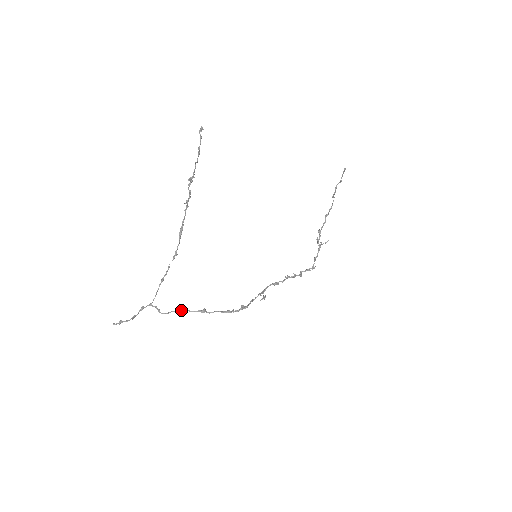
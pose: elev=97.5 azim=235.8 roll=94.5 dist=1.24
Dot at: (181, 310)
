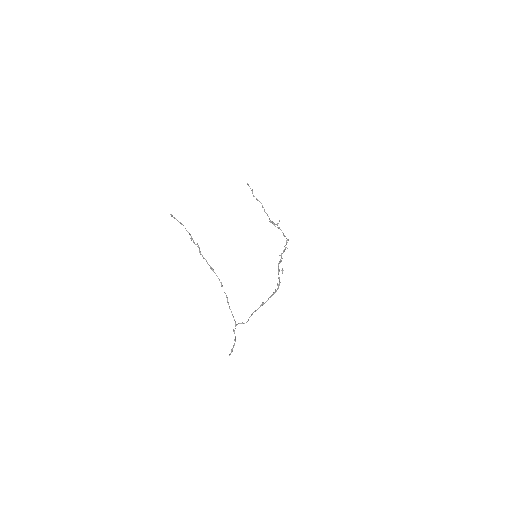
Dot at: (252, 313)
